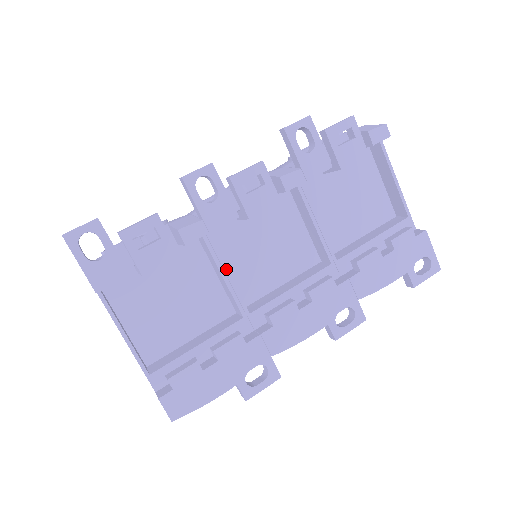
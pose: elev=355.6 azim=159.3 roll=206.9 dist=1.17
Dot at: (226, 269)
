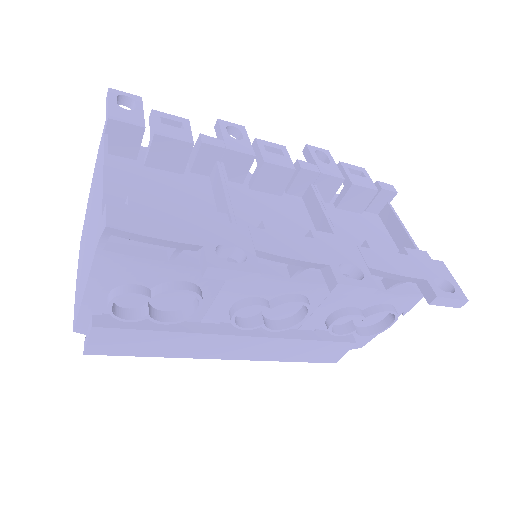
Dot at: (229, 188)
